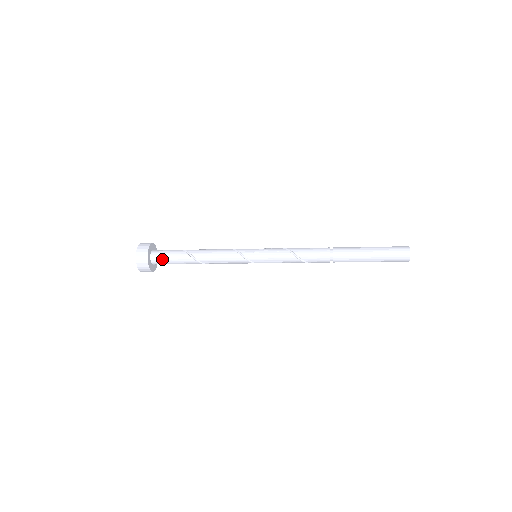
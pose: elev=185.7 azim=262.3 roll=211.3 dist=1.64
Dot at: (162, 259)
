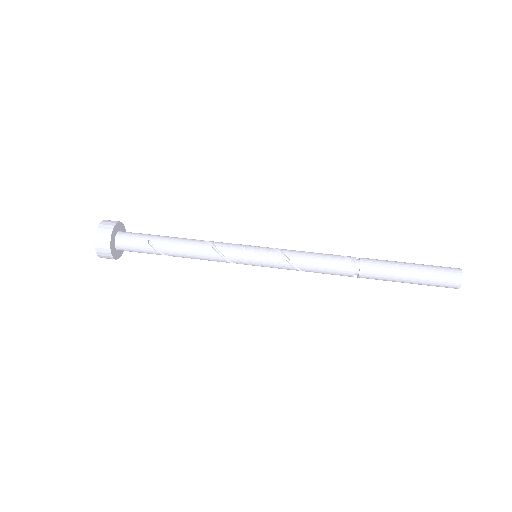
Dot at: occluded
